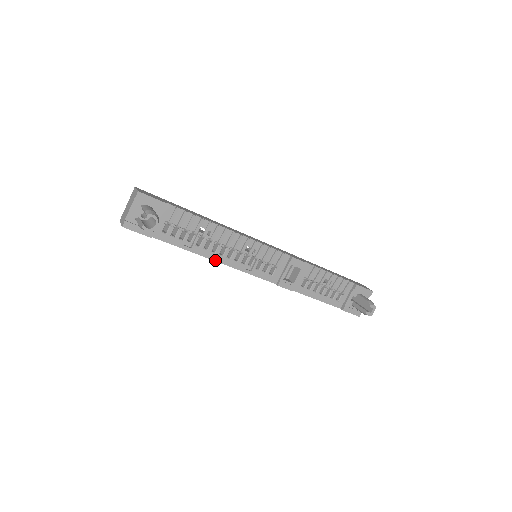
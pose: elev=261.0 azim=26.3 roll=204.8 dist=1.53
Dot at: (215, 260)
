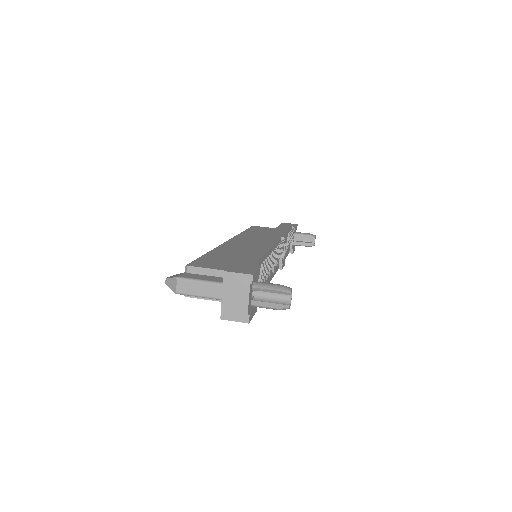
Dot at: occluded
